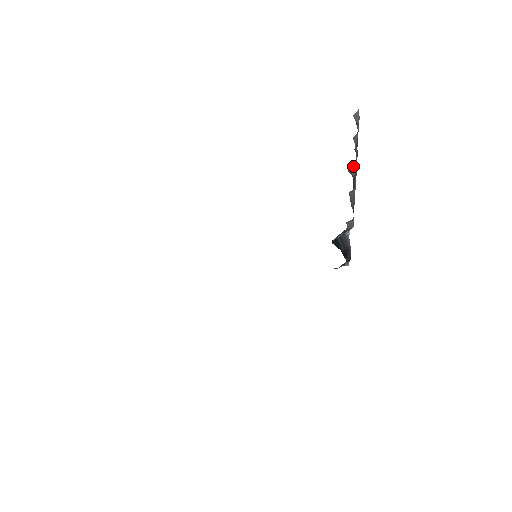
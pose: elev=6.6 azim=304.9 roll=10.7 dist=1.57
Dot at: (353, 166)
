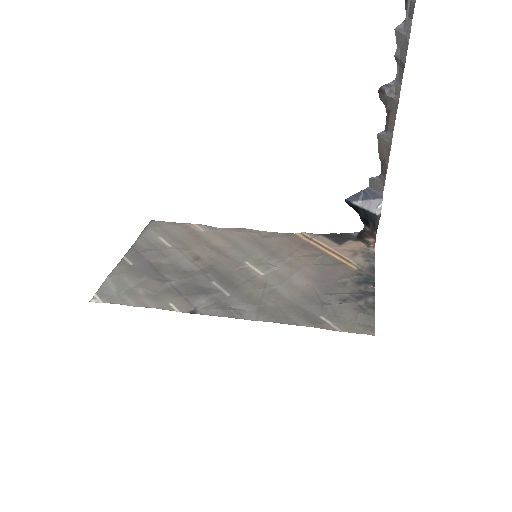
Dot at: (392, 96)
